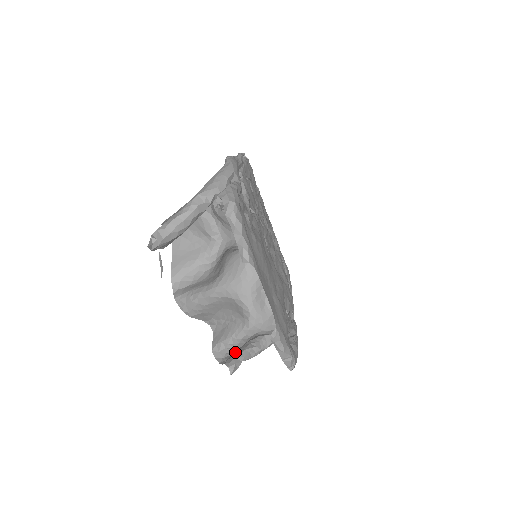
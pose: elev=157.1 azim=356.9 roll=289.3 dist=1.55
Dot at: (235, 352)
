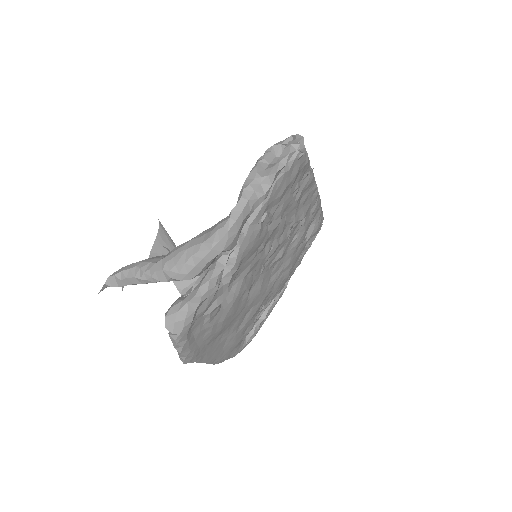
Dot at: occluded
